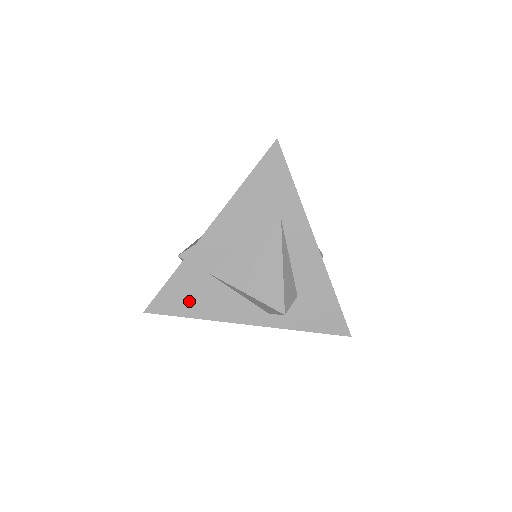
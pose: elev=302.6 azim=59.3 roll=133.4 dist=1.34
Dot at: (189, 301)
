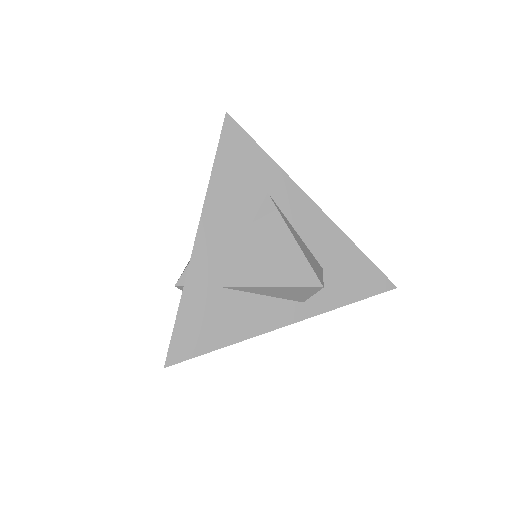
Dot at: (210, 329)
